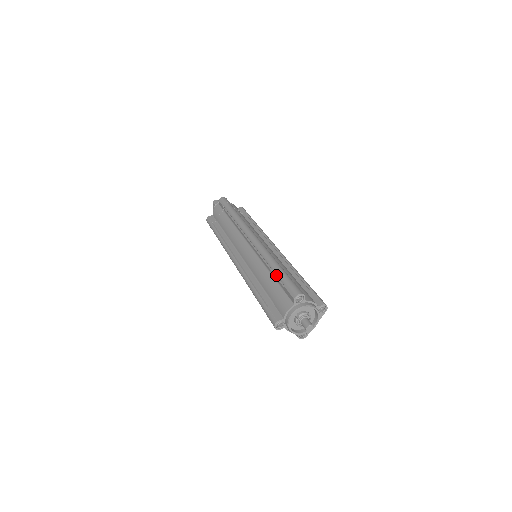
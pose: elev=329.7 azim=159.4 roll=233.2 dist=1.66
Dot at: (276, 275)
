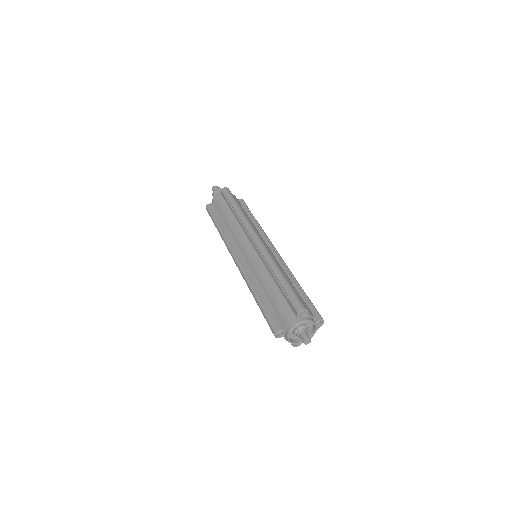
Dot at: (280, 284)
